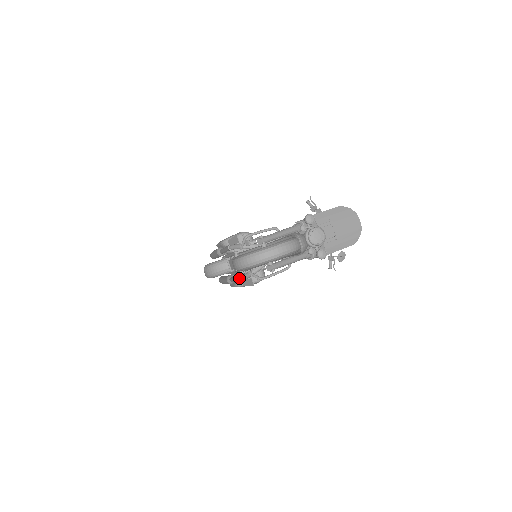
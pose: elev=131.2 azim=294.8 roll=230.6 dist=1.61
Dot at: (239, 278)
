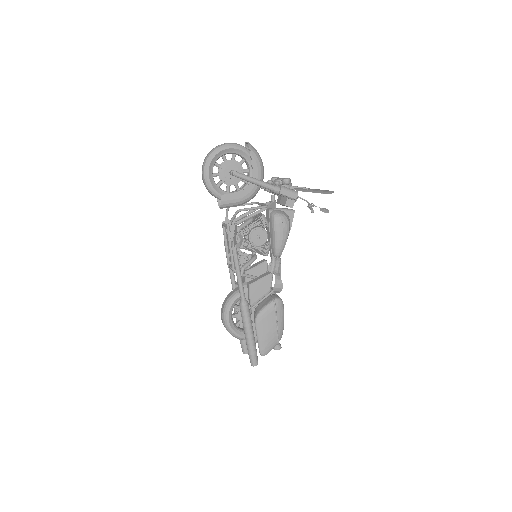
Dot at: (231, 246)
